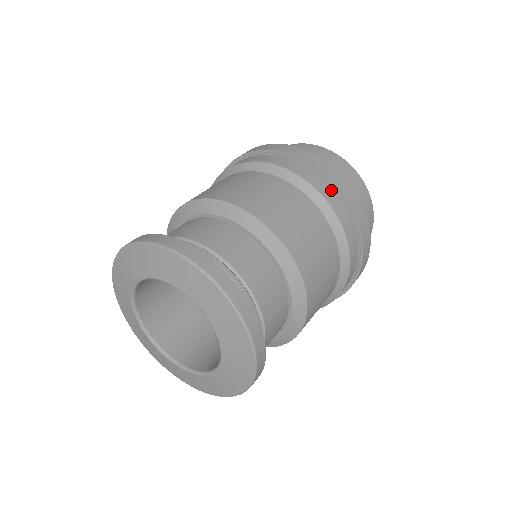
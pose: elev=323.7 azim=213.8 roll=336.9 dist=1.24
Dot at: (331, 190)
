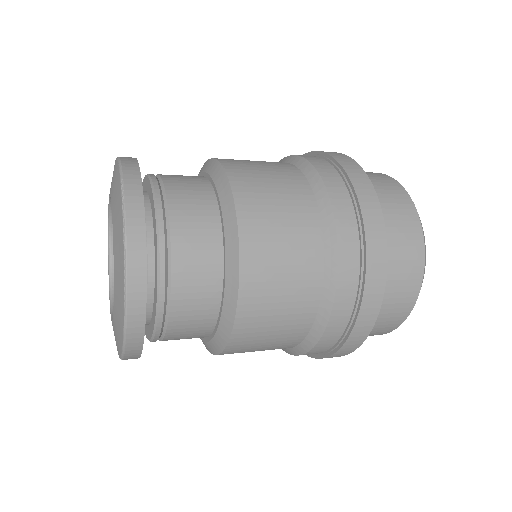
Dot at: (348, 198)
